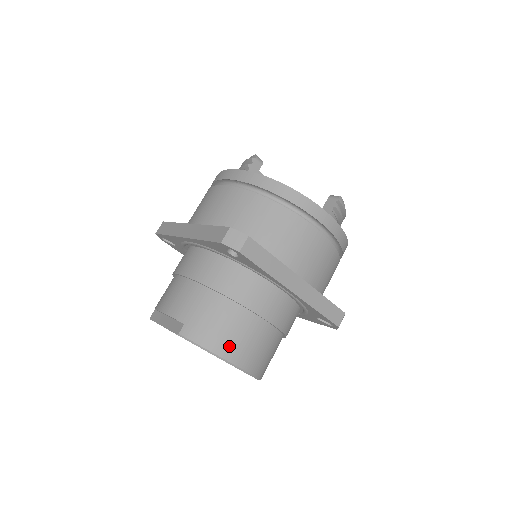
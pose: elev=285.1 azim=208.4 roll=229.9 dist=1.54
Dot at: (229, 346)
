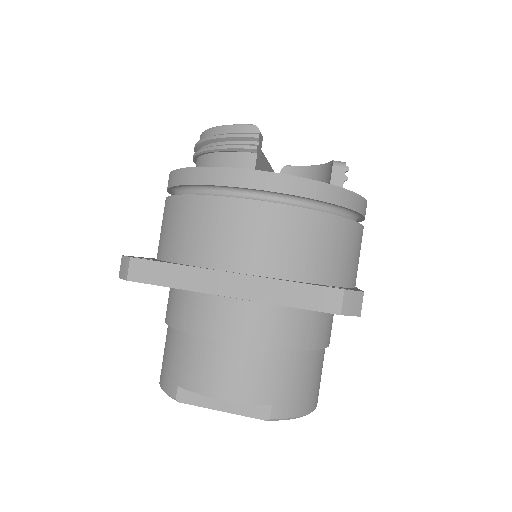
Dot at: (314, 396)
